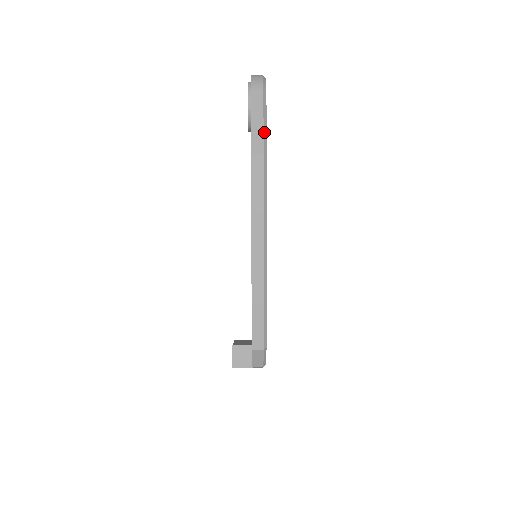
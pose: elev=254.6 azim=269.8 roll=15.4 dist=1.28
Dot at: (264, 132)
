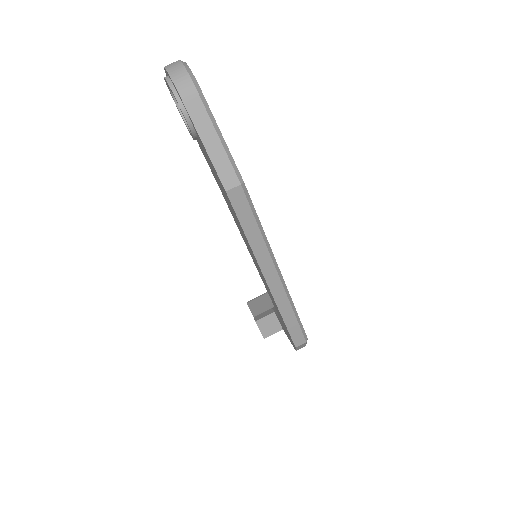
Dot at: (228, 155)
